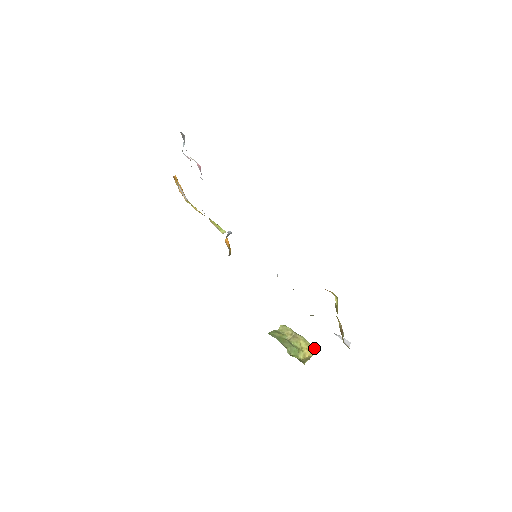
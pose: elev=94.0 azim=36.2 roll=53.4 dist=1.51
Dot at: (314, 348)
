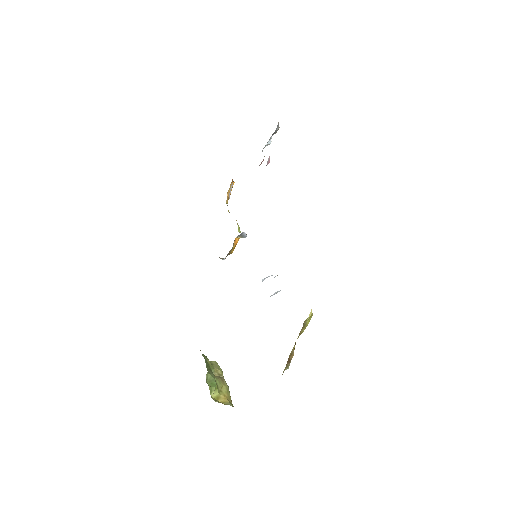
Dot at: occluded
